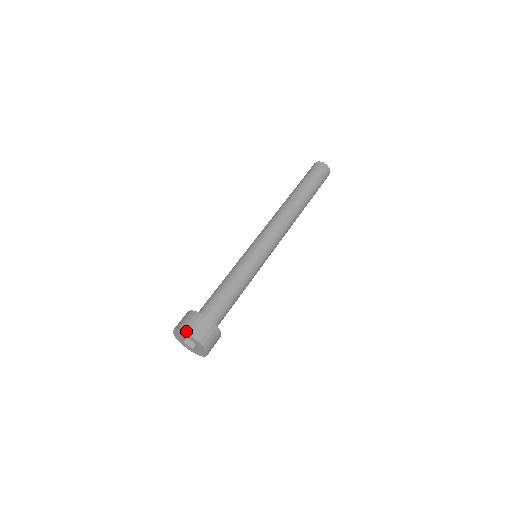
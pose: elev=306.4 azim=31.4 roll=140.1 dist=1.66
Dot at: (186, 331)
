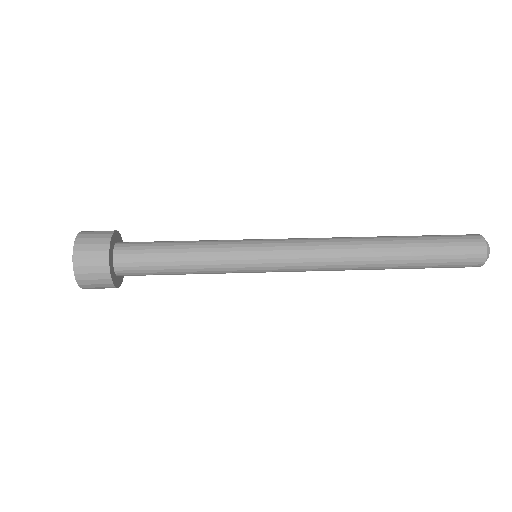
Dot at: occluded
